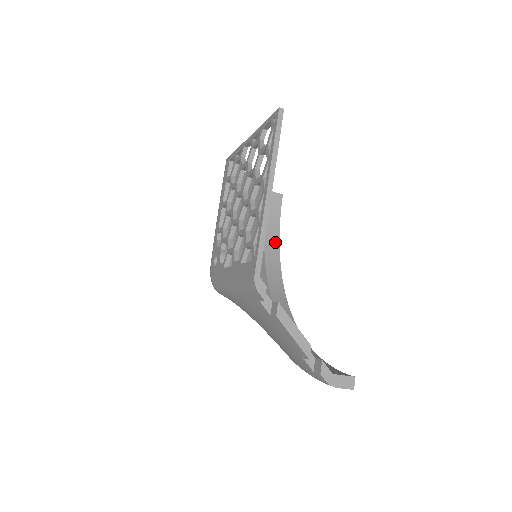
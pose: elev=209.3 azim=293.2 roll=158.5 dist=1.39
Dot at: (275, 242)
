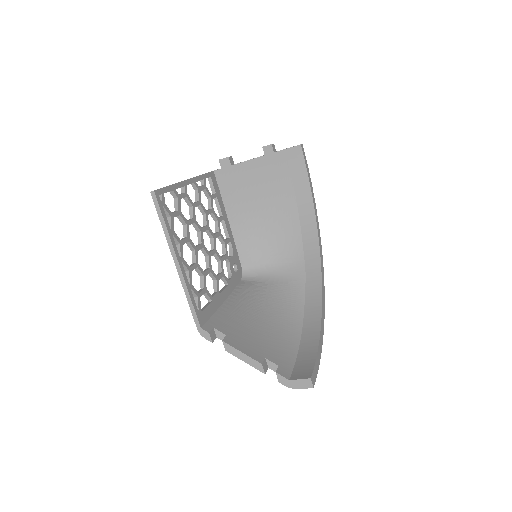
Dot at: (308, 199)
